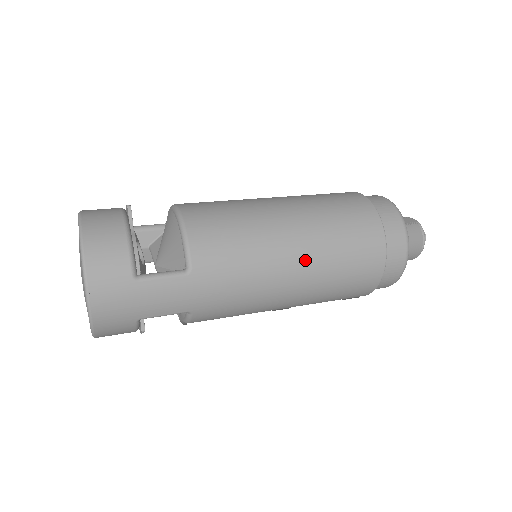
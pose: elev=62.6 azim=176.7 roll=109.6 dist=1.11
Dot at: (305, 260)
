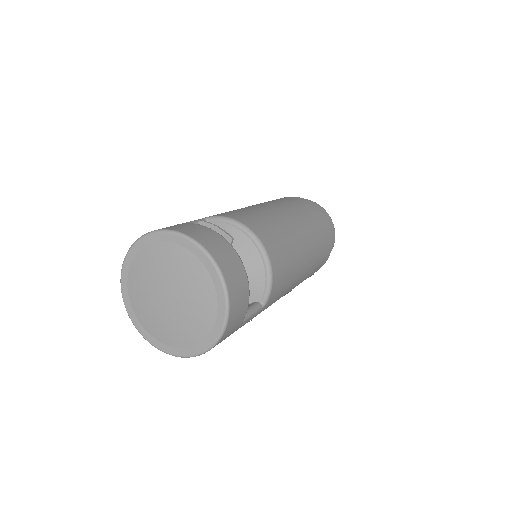
Dot at: (302, 279)
